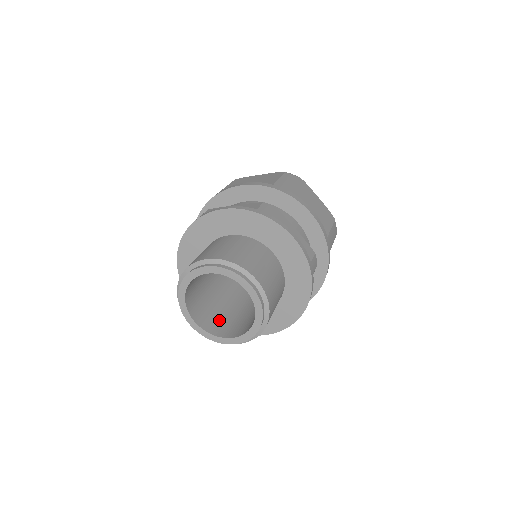
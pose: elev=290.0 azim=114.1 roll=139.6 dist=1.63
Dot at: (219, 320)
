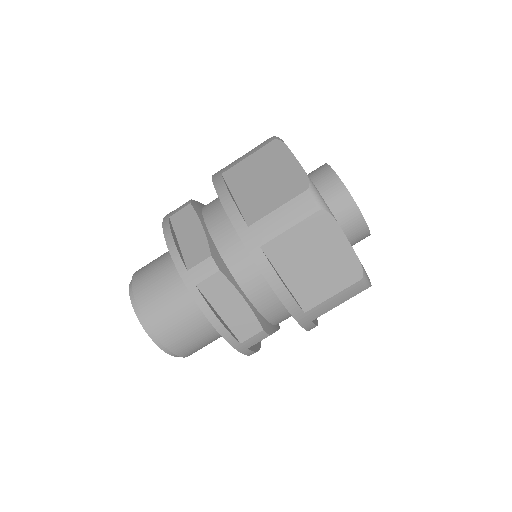
Dot at: occluded
